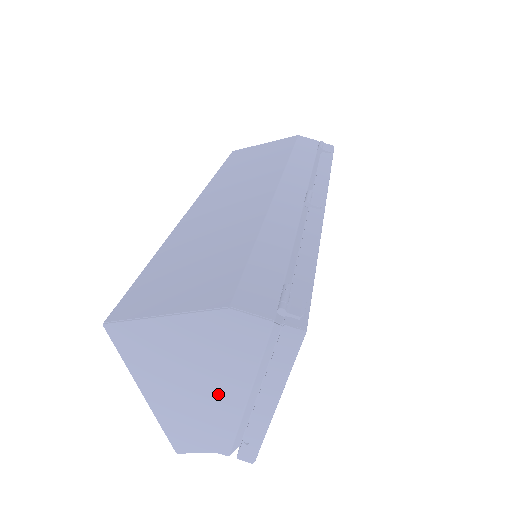
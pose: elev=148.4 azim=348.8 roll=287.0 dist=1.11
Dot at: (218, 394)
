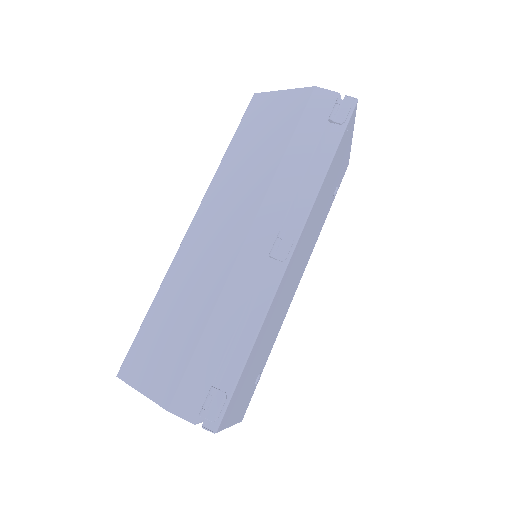
Dot at: occluded
